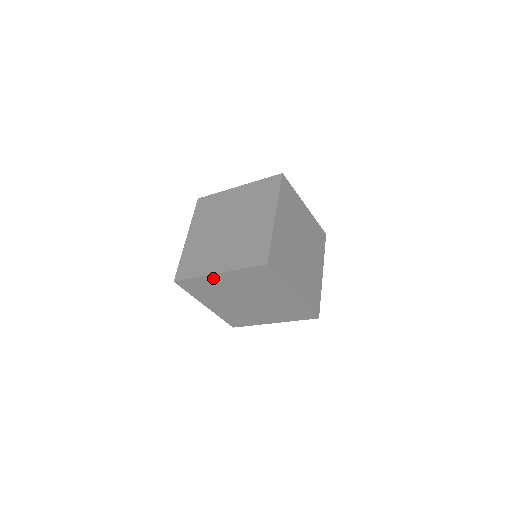
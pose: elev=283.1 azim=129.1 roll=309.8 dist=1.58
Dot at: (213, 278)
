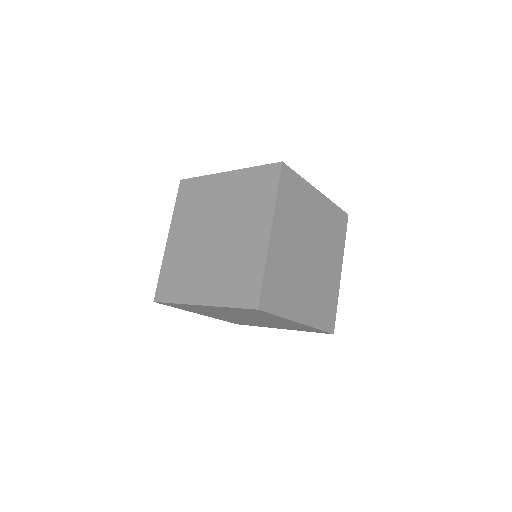
Dot at: (197, 306)
